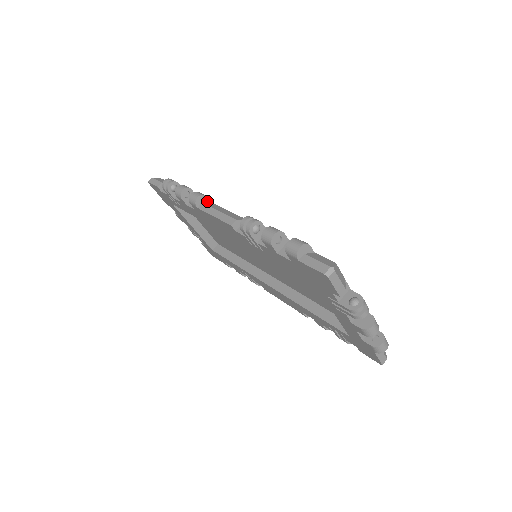
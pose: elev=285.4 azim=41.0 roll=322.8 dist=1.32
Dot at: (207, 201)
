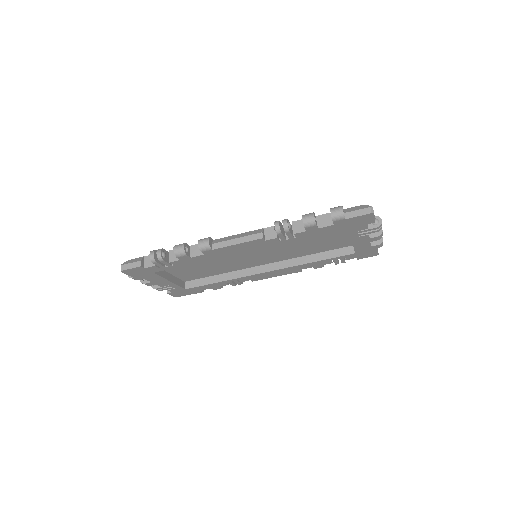
Dot at: (212, 241)
